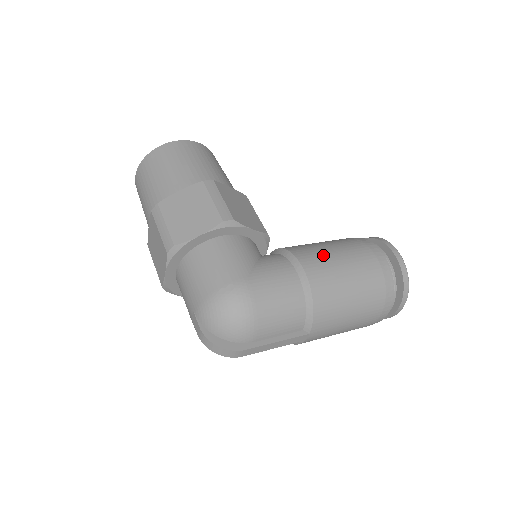
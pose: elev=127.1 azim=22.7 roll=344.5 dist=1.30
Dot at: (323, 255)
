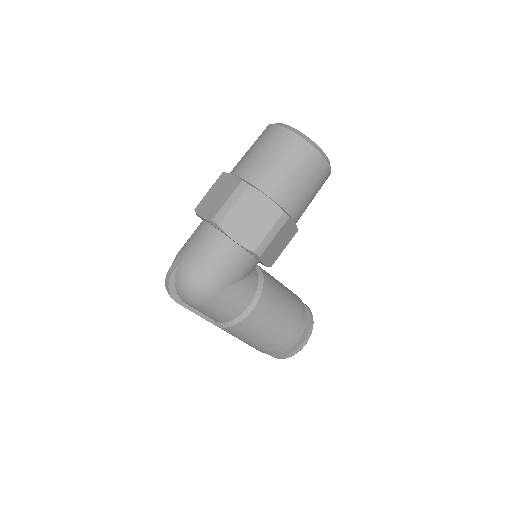
Dot at: (270, 314)
